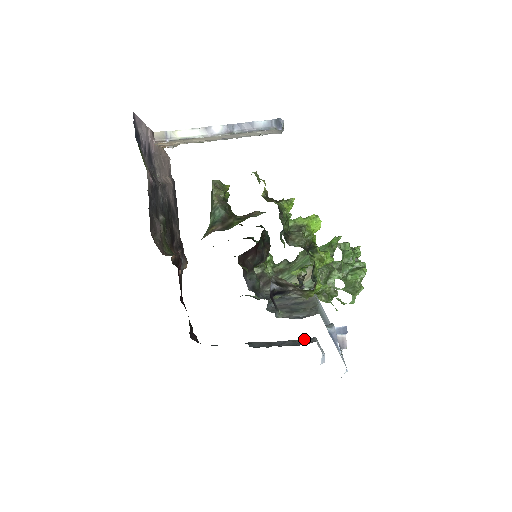
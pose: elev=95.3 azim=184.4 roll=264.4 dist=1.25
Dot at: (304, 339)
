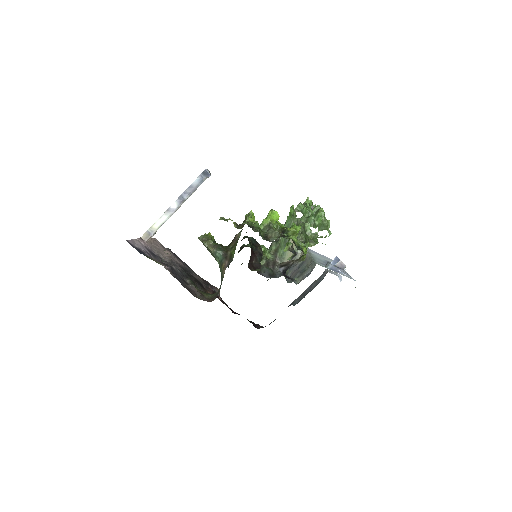
Dot at: occluded
